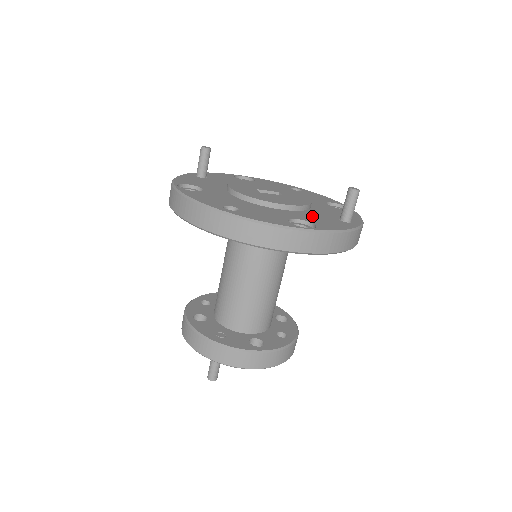
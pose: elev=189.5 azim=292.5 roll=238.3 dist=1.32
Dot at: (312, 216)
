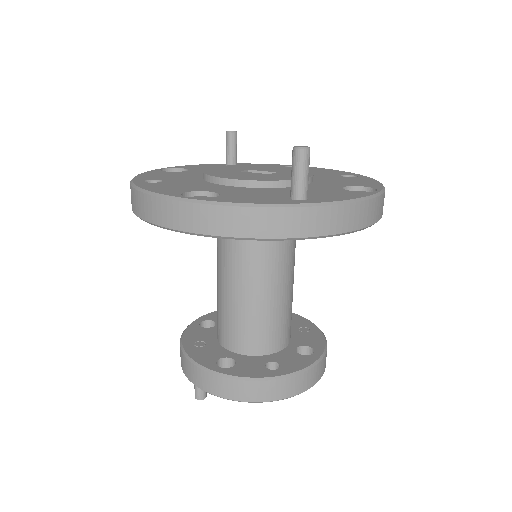
Dot at: (251, 192)
